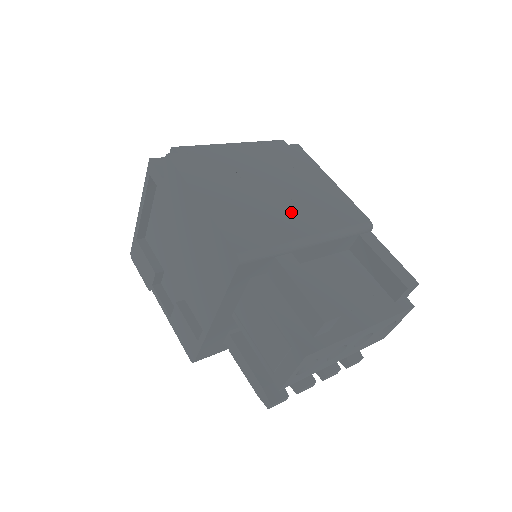
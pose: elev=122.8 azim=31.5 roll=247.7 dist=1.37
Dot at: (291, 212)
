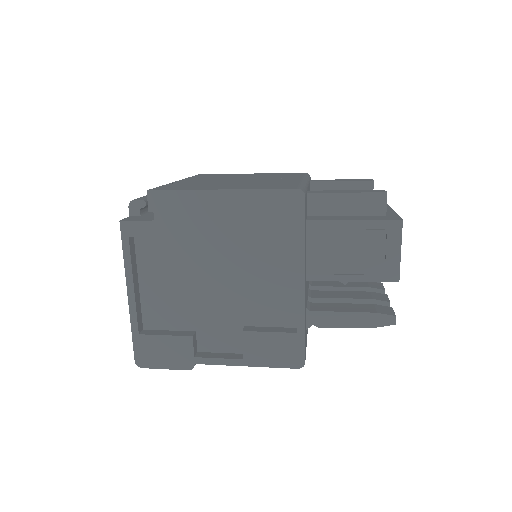
Dot at: occluded
